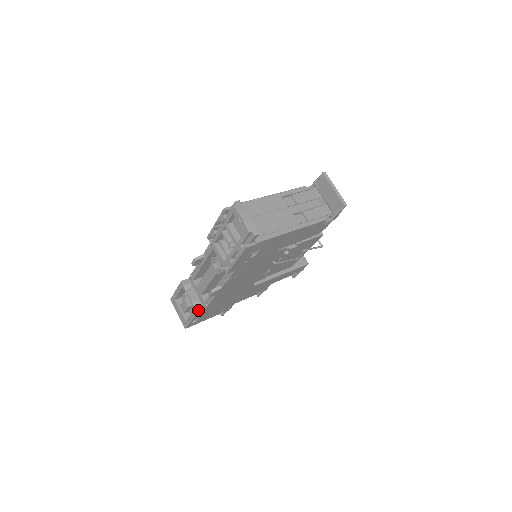
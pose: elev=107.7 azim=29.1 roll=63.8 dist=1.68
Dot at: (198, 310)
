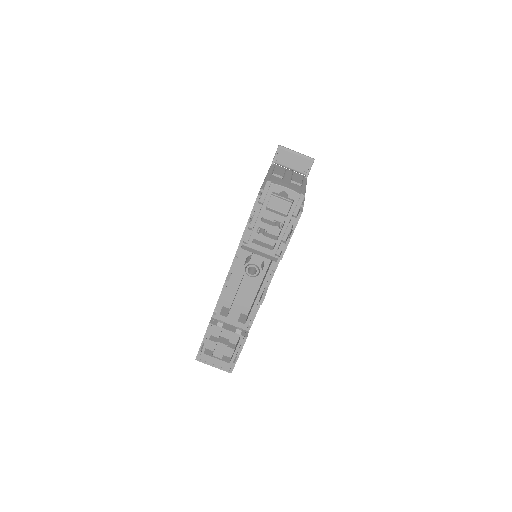
Dot at: (245, 335)
